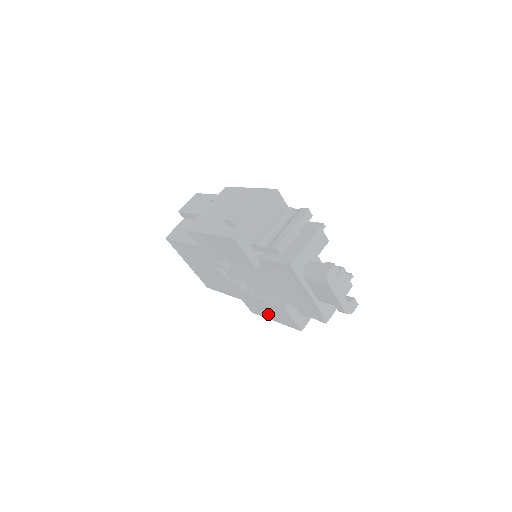
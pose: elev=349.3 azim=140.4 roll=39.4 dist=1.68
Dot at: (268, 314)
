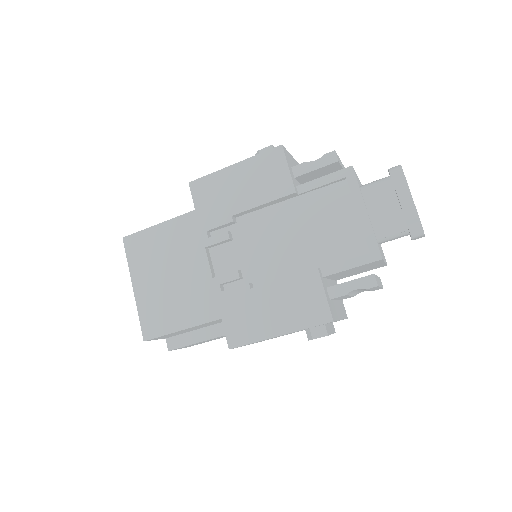
Dot at: (270, 321)
